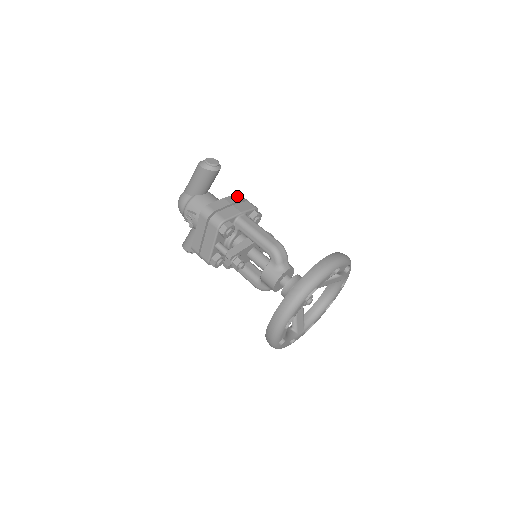
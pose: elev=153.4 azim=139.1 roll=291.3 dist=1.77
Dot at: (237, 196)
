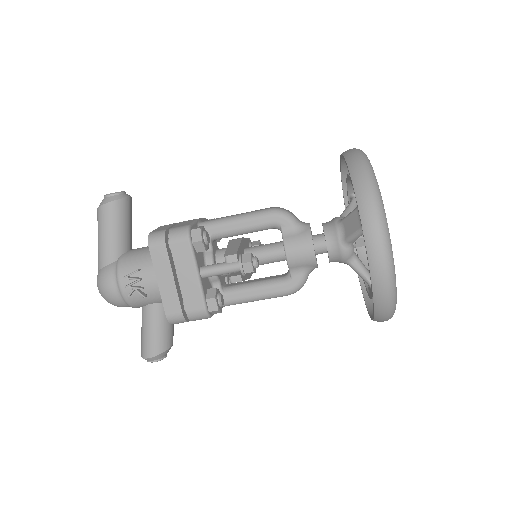
Dot at: occluded
